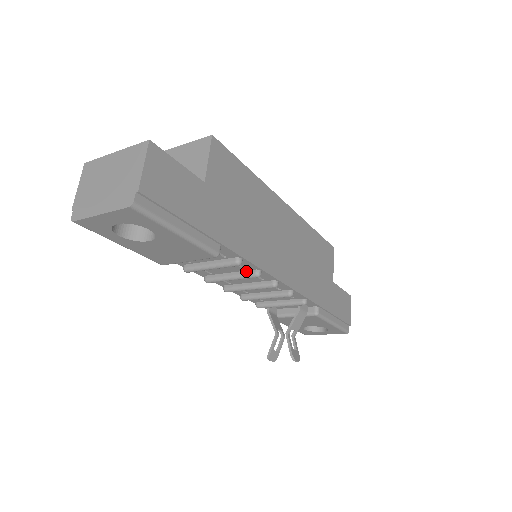
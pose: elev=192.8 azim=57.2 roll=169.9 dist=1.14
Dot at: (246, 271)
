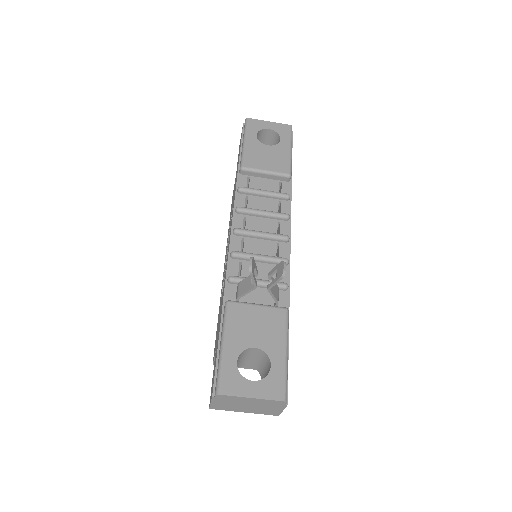
Dot at: (278, 214)
